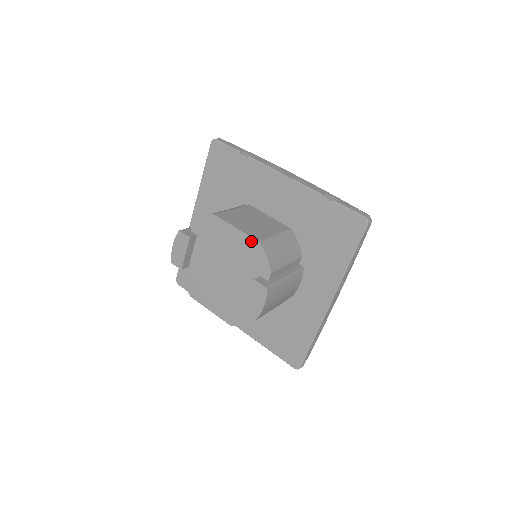
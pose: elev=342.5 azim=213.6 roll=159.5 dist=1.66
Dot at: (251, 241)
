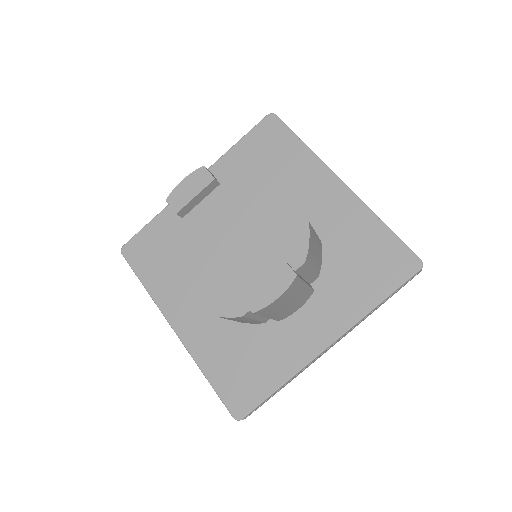
Dot at: (297, 215)
